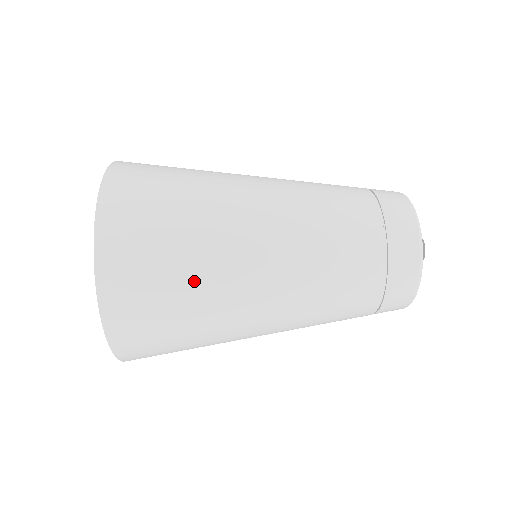
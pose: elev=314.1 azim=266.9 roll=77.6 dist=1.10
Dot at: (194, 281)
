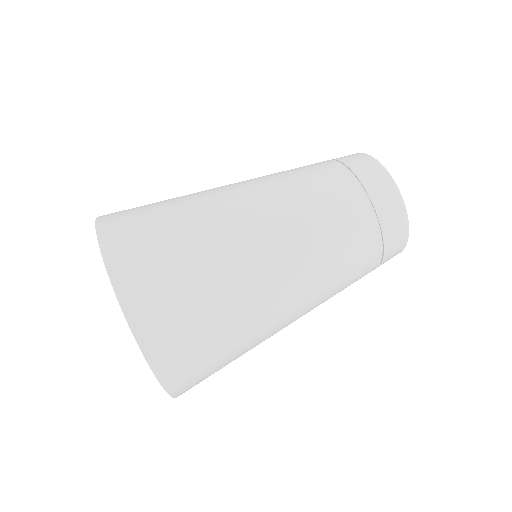
Dot at: (213, 283)
